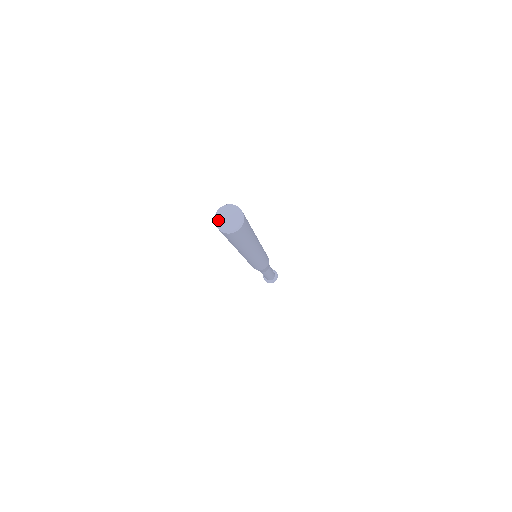
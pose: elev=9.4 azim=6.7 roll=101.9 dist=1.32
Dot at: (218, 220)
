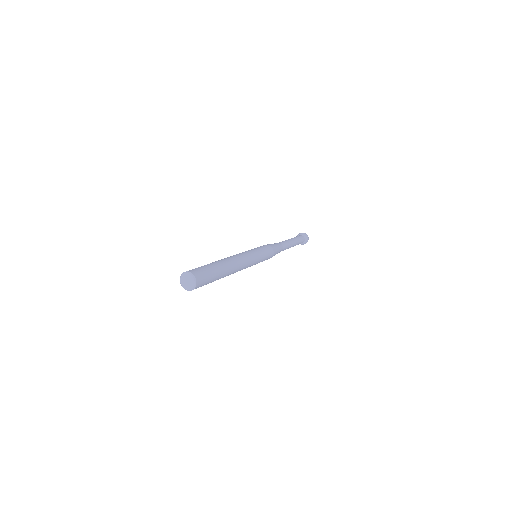
Dot at: (183, 286)
